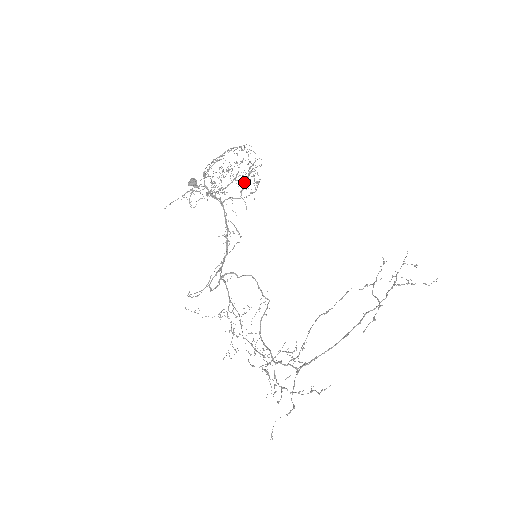
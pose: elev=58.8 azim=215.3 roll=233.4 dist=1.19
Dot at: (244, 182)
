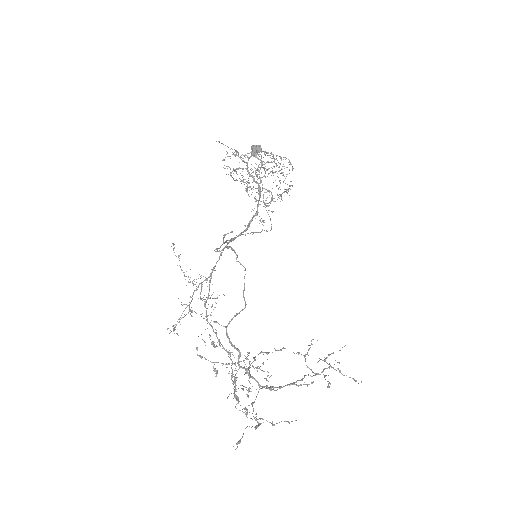
Dot at: (247, 191)
